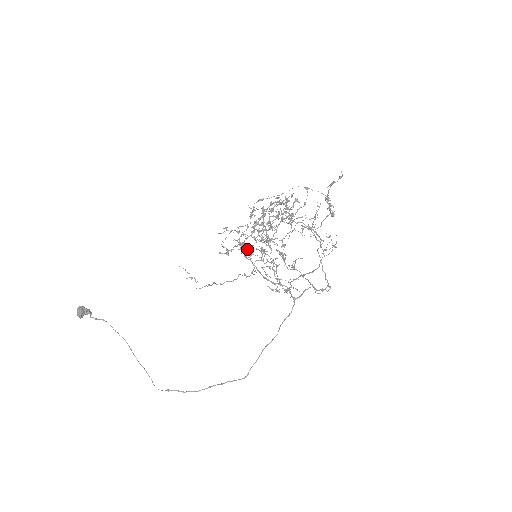
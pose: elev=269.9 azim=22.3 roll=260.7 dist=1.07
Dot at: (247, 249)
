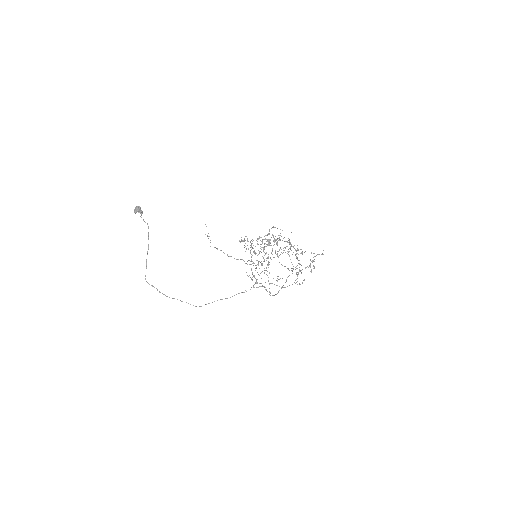
Dot at: occluded
